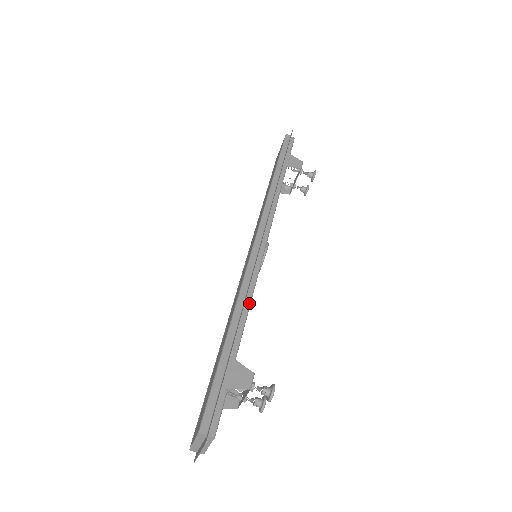
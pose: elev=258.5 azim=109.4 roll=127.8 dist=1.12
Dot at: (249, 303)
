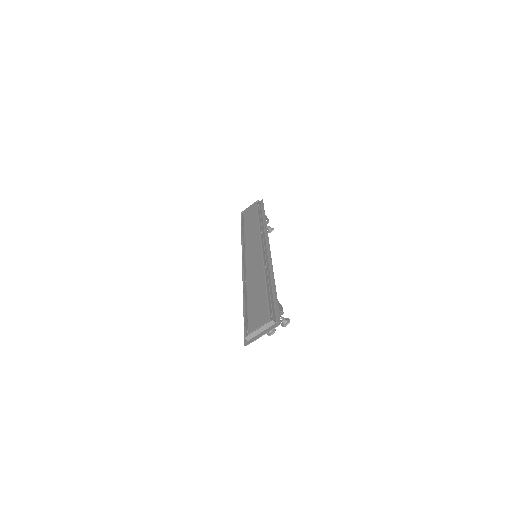
Dot at: occluded
